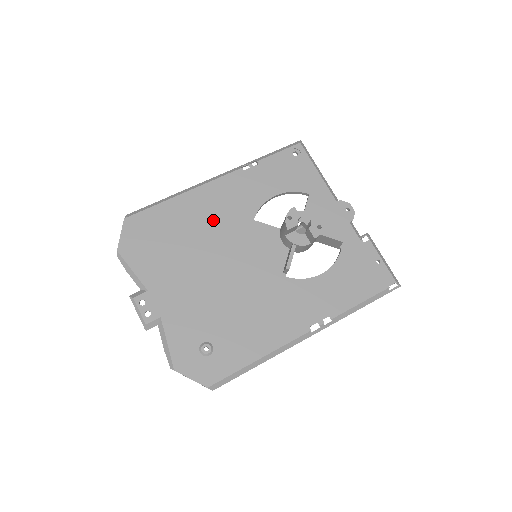
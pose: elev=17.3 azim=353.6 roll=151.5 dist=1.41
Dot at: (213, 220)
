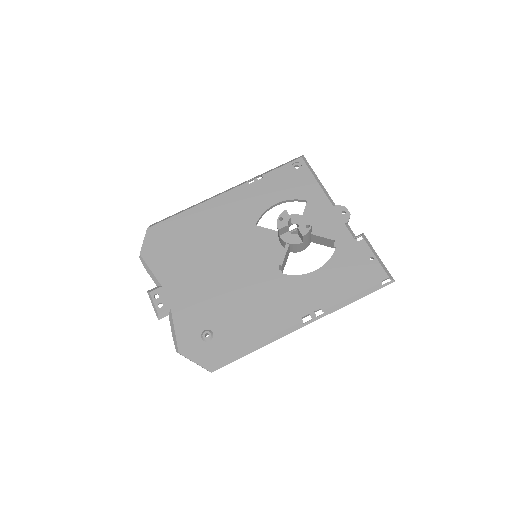
Dot at: (220, 227)
